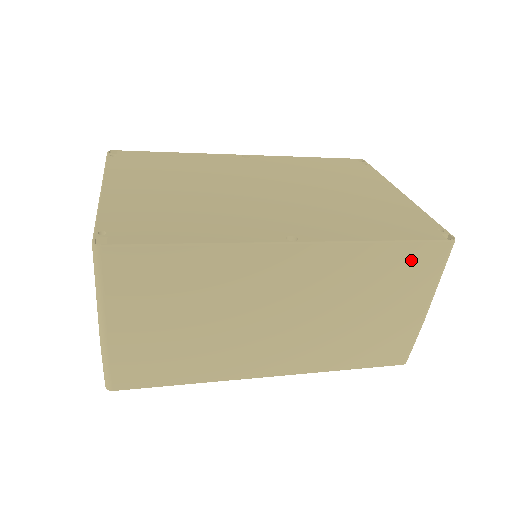
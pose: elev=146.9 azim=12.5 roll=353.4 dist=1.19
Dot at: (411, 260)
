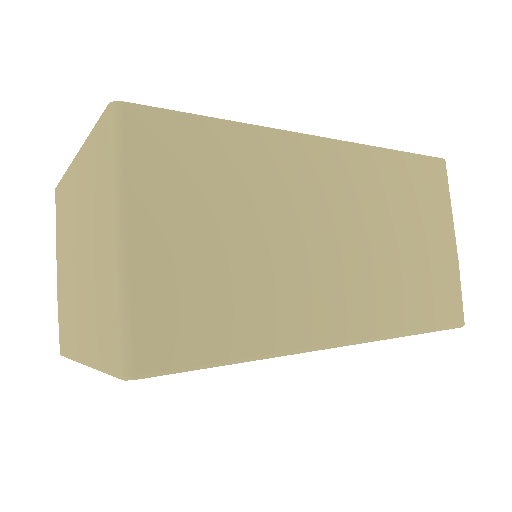
Dot at: (422, 176)
